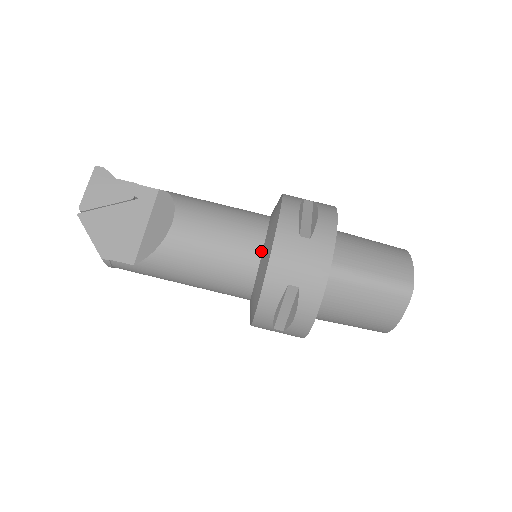
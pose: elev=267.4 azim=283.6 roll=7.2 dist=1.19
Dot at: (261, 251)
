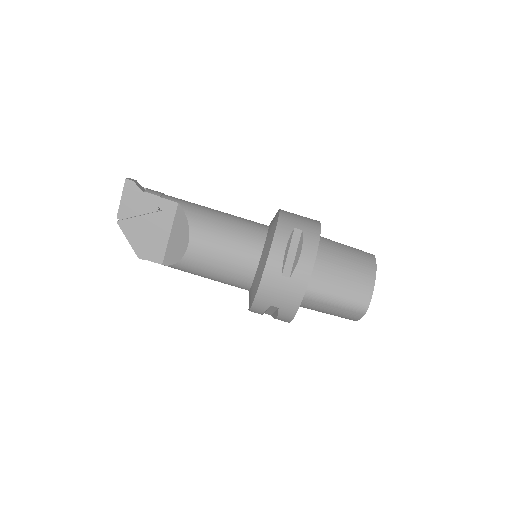
Dot at: (255, 272)
